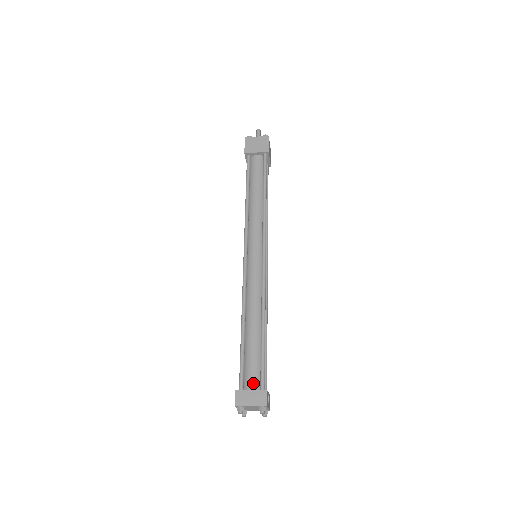
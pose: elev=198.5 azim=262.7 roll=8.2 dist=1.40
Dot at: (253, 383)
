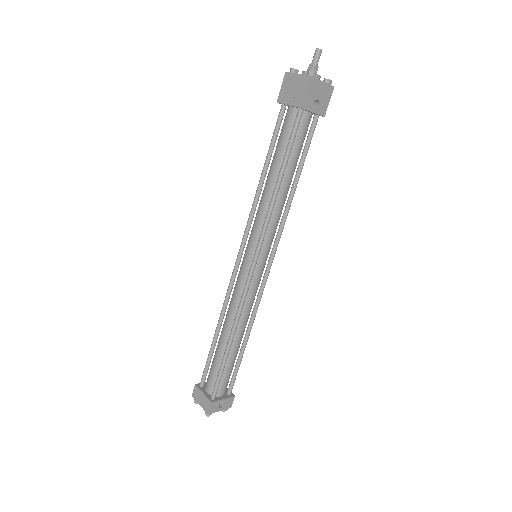
Dot at: (209, 387)
